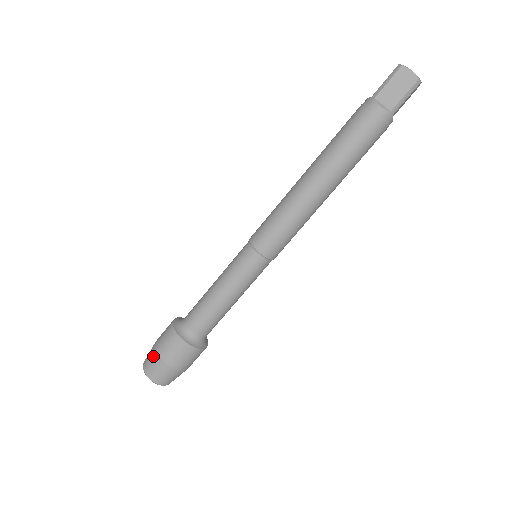
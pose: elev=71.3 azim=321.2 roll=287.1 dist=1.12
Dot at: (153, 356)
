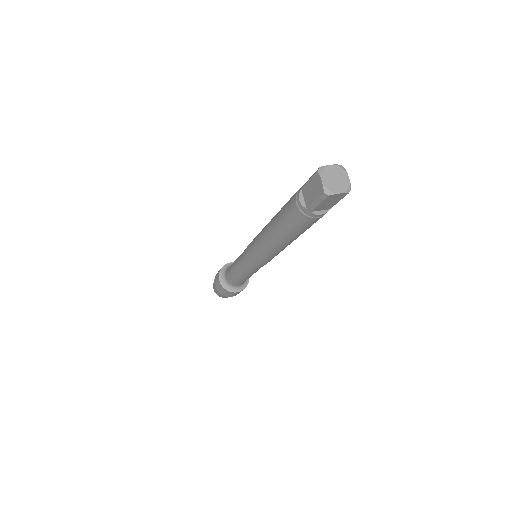
Dot at: (222, 296)
